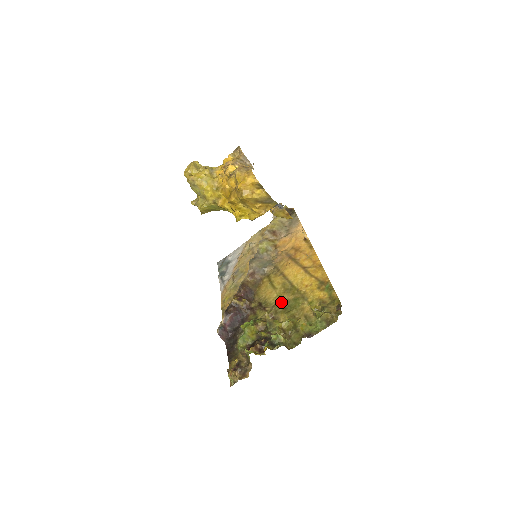
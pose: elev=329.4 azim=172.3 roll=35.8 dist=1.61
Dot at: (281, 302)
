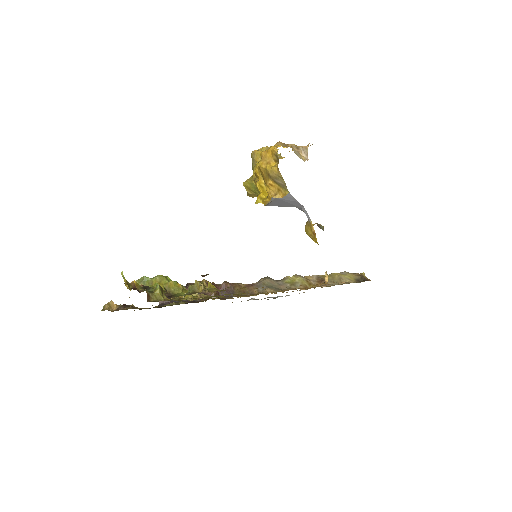
Dot at: occluded
